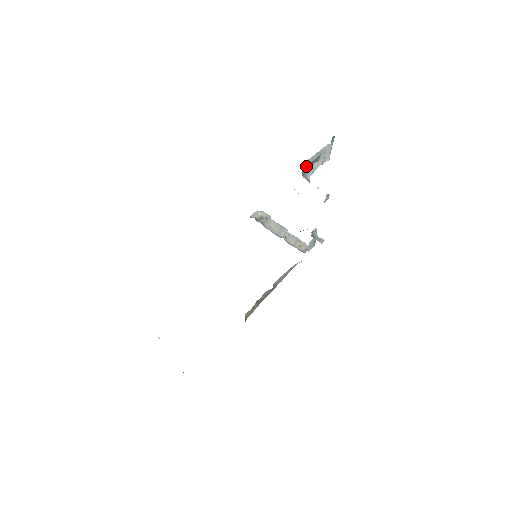
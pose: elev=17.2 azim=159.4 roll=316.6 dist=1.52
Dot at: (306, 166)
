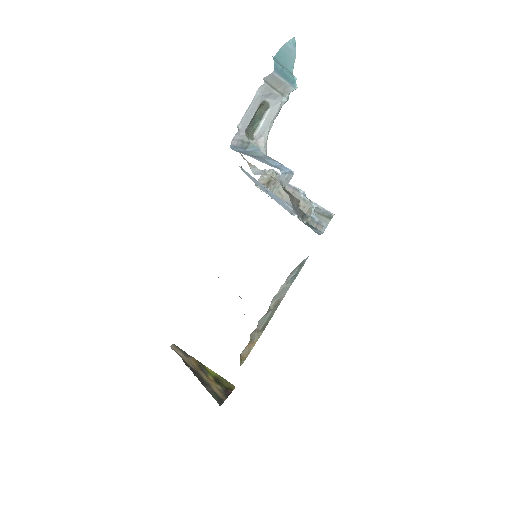
Dot at: (240, 137)
